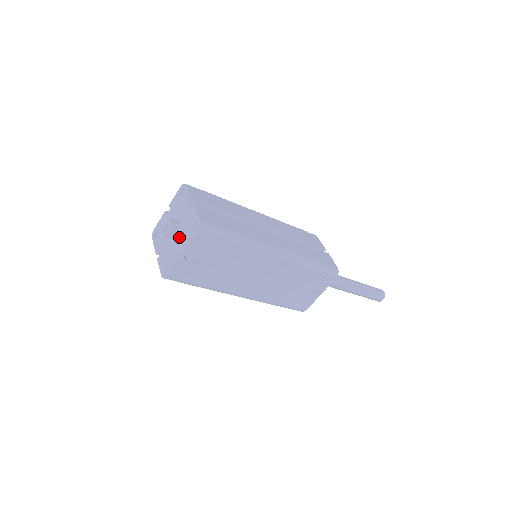
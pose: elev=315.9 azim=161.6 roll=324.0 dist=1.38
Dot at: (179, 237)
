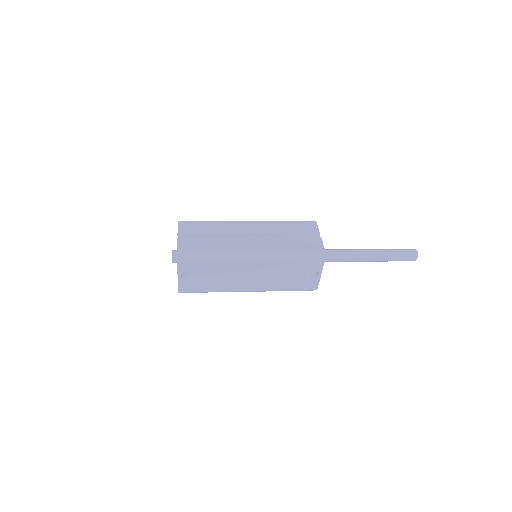
Dot at: occluded
